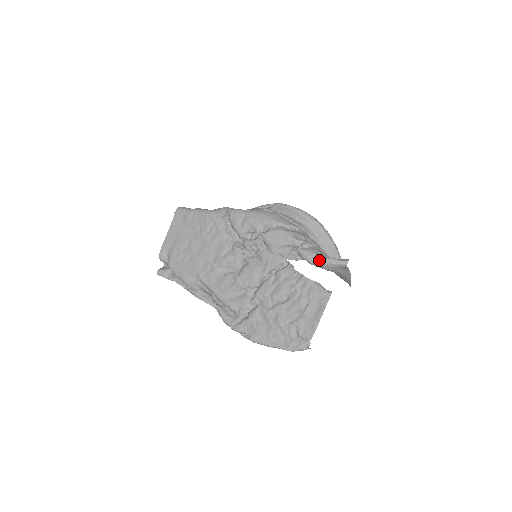
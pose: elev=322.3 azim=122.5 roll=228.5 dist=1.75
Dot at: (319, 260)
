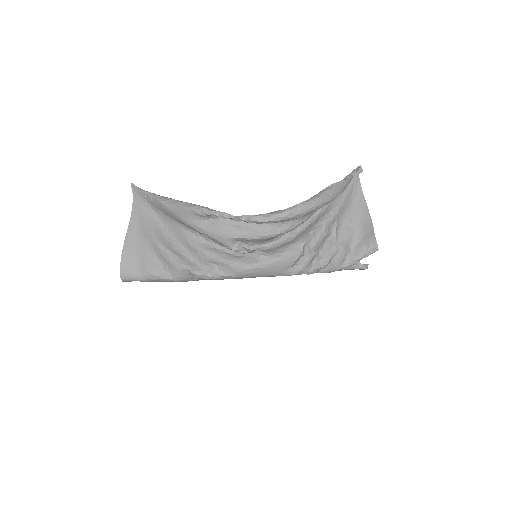
Dot at: occluded
